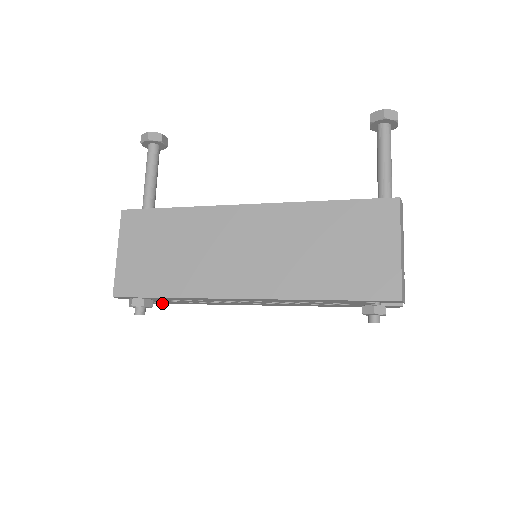
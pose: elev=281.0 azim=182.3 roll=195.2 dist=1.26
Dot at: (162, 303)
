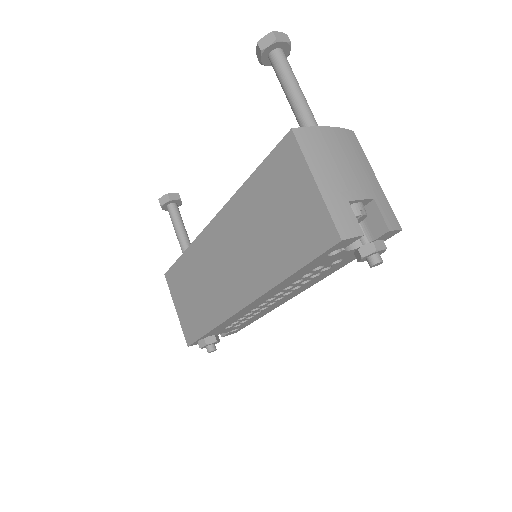
Dot at: (242, 328)
